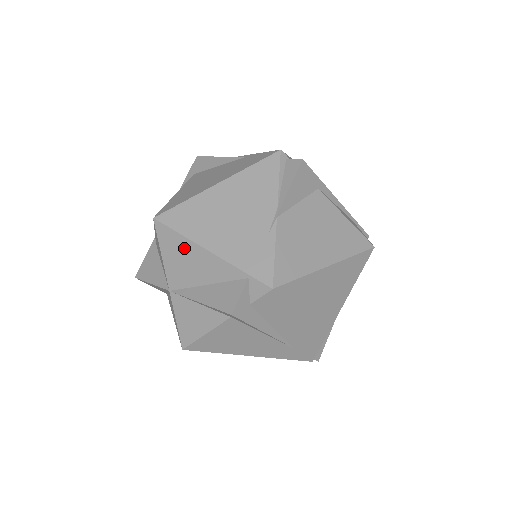
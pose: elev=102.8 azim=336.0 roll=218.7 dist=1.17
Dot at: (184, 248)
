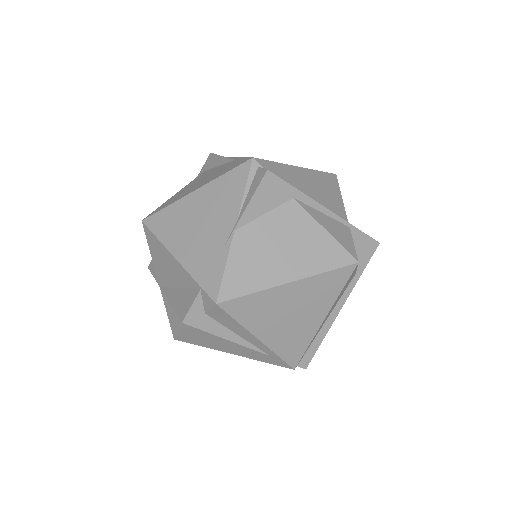
Dot at: (161, 252)
